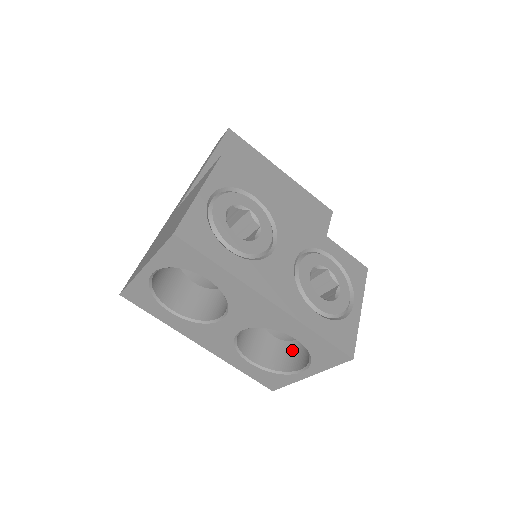
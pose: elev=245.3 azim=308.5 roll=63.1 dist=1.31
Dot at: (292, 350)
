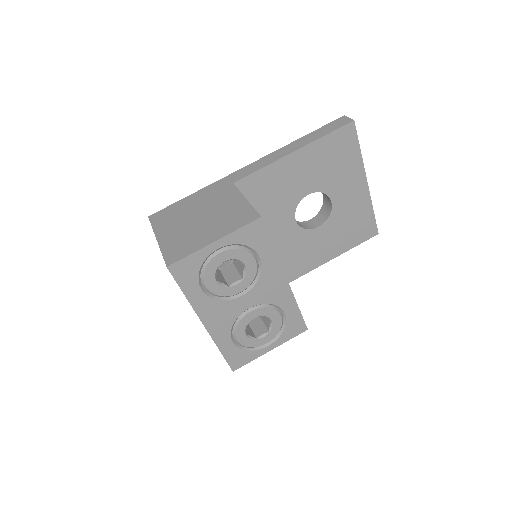
Dot at: occluded
